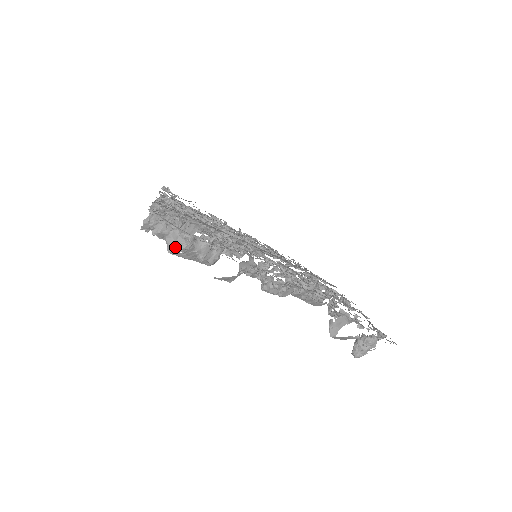
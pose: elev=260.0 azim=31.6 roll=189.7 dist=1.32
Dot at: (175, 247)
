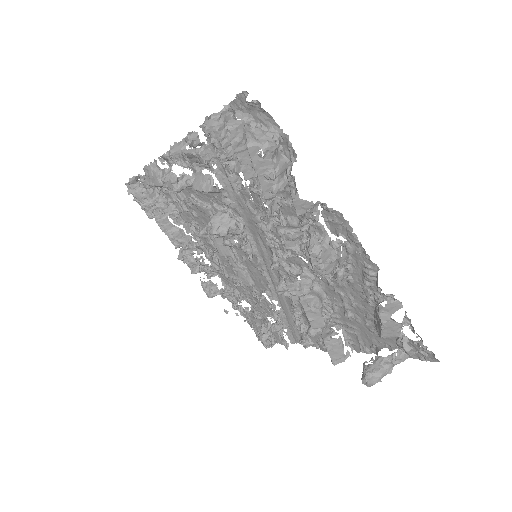
Dot at: (259, 142)
